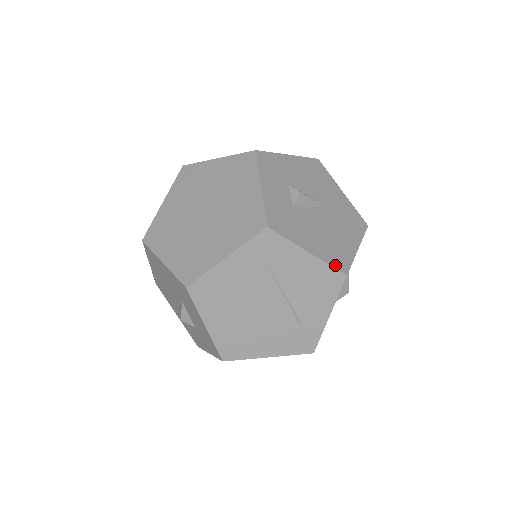
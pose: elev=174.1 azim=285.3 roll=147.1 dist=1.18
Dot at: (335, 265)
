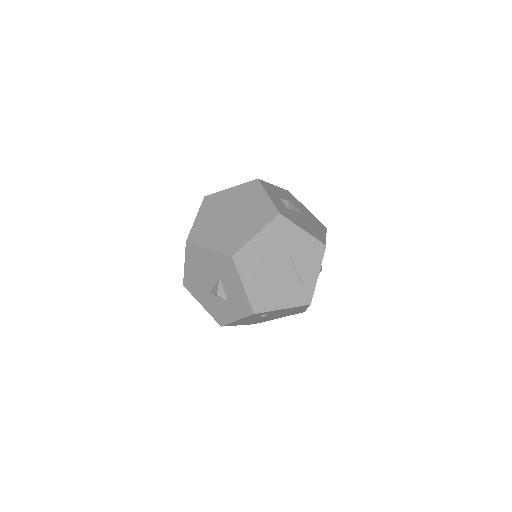
Dot at: (319, 239)
